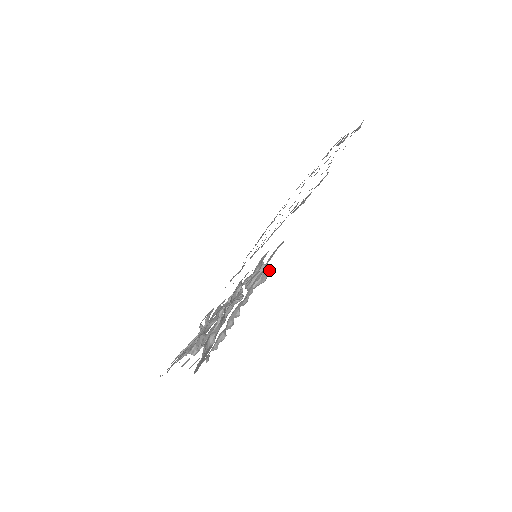
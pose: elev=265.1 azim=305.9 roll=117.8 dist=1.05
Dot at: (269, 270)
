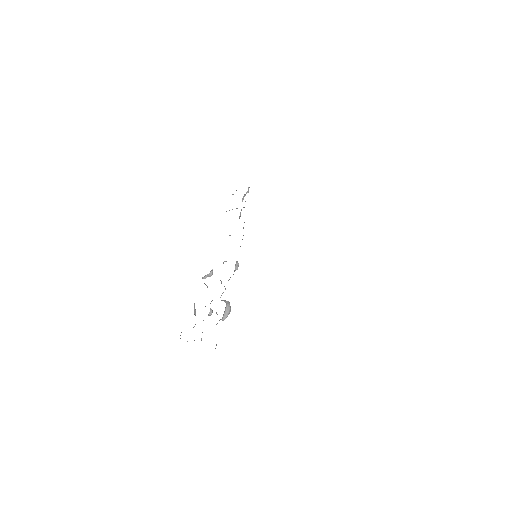
Dot at: occluded
